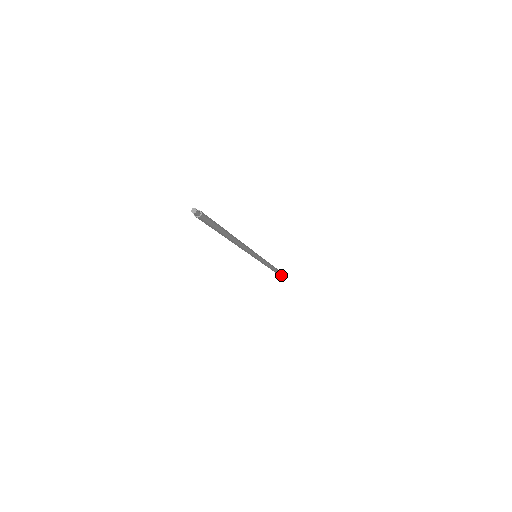
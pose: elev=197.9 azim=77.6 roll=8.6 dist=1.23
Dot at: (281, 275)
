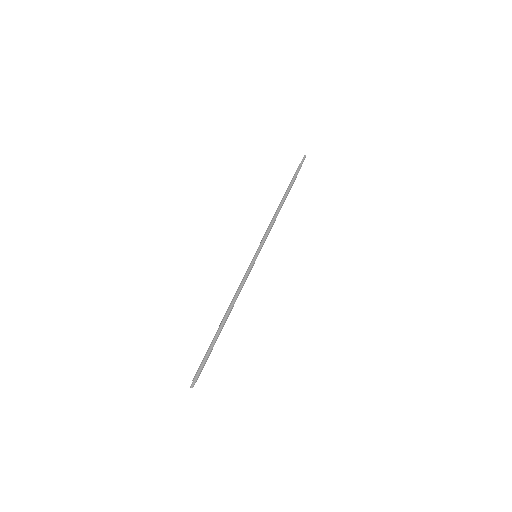
Dot at: (299, 170)
